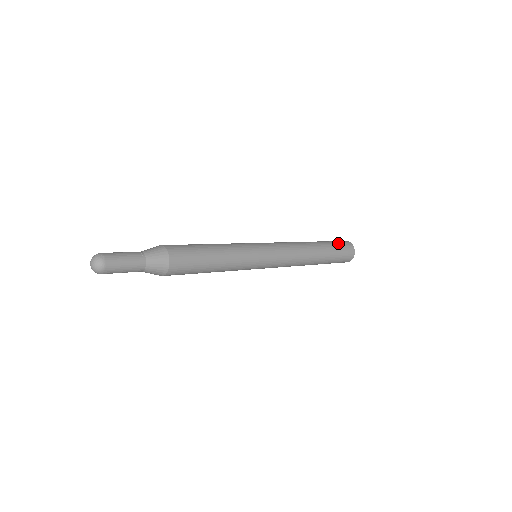
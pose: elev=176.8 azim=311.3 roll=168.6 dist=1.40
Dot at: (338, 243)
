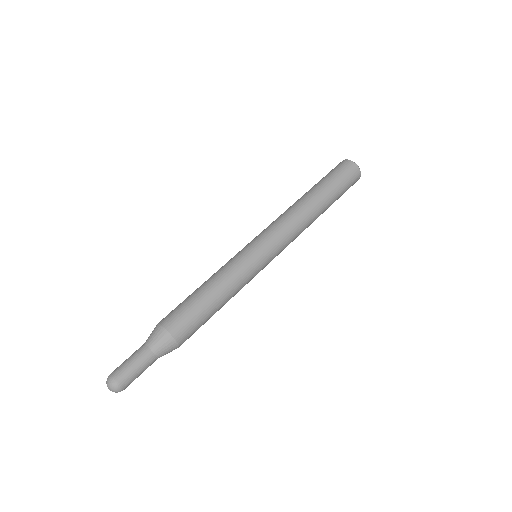
Dot at: (337, 174)
